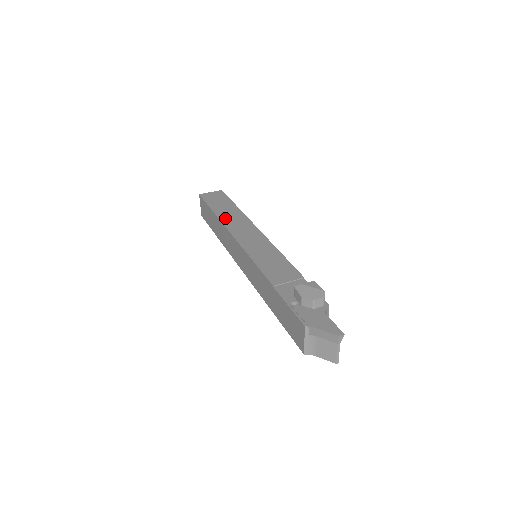
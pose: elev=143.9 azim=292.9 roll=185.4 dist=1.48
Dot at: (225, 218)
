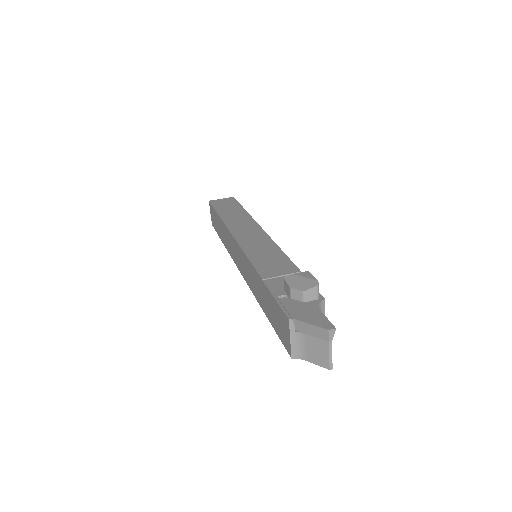
Dot at: (229, 219)
